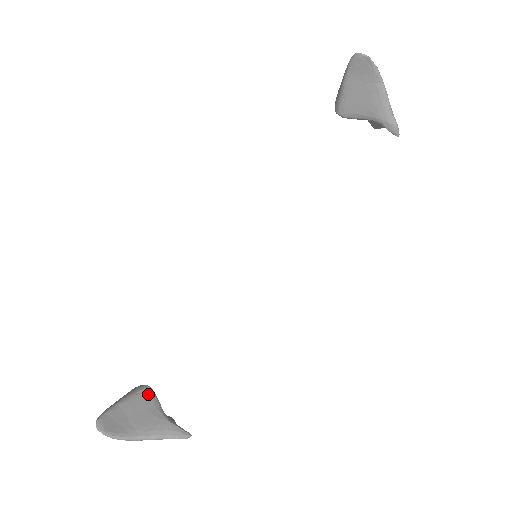
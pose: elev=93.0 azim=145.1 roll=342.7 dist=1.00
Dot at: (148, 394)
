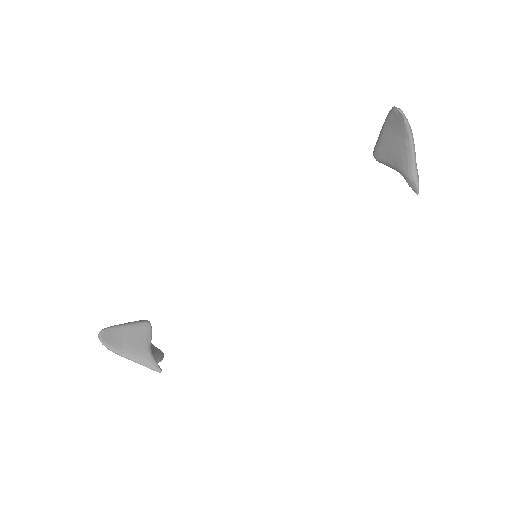
Dot at: (146, 328)
